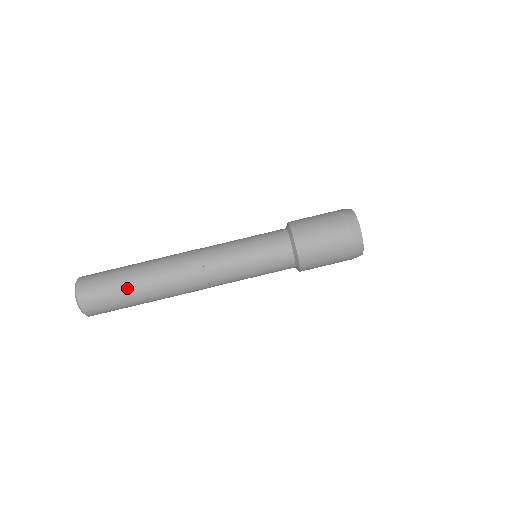
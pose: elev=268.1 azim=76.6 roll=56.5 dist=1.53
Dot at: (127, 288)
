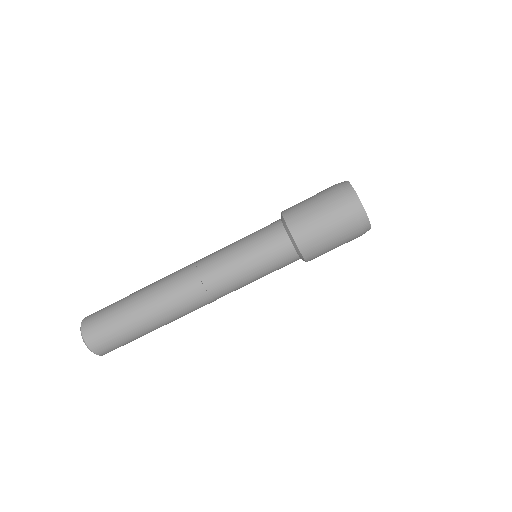
Dot at: (134, 327)
